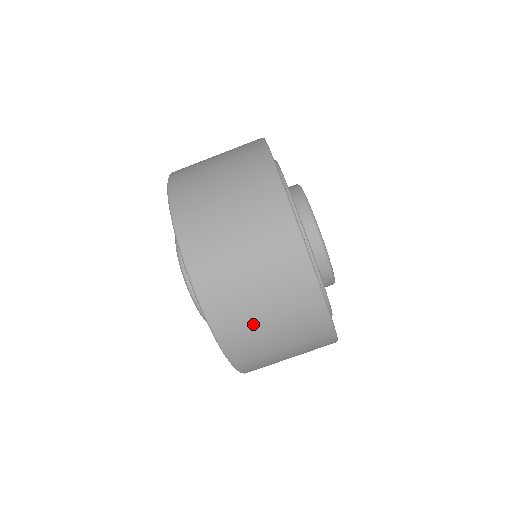
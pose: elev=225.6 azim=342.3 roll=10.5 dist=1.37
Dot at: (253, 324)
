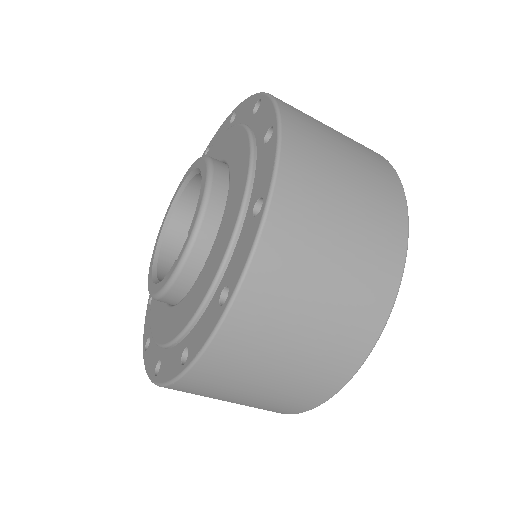
Dot at: (304, 282)
